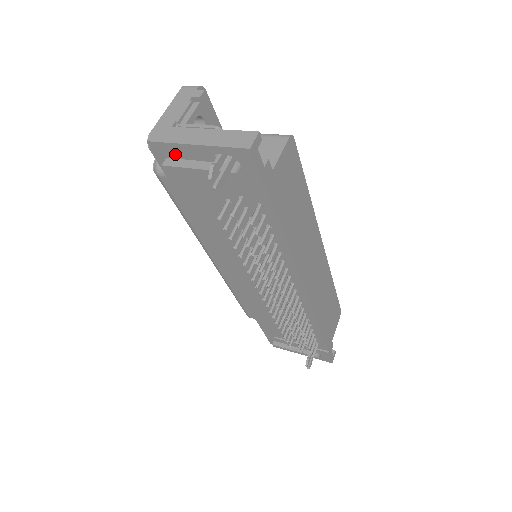
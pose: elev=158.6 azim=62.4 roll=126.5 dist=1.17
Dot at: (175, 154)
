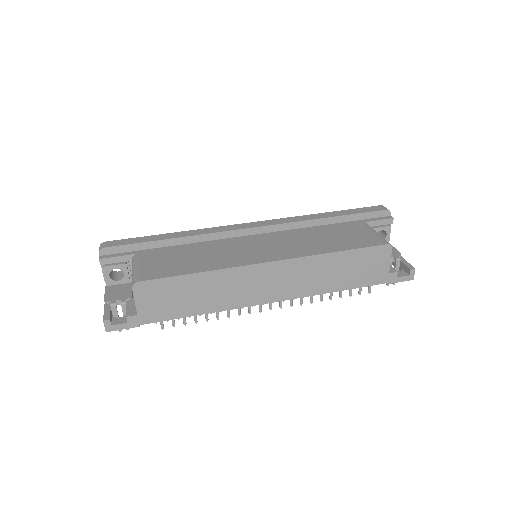
Dot at: occluded
